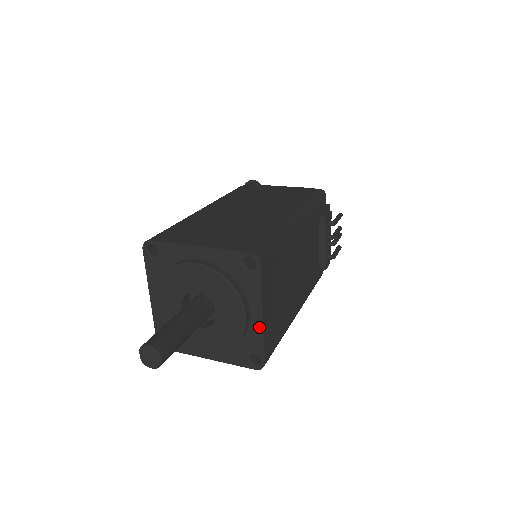
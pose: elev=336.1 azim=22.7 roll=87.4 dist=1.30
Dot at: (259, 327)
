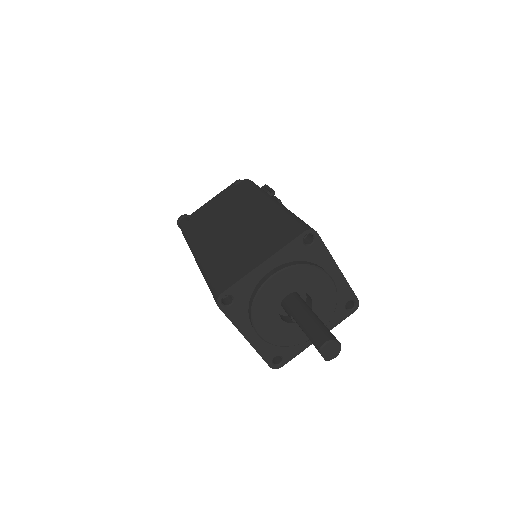
Dot at: (341, 278)
